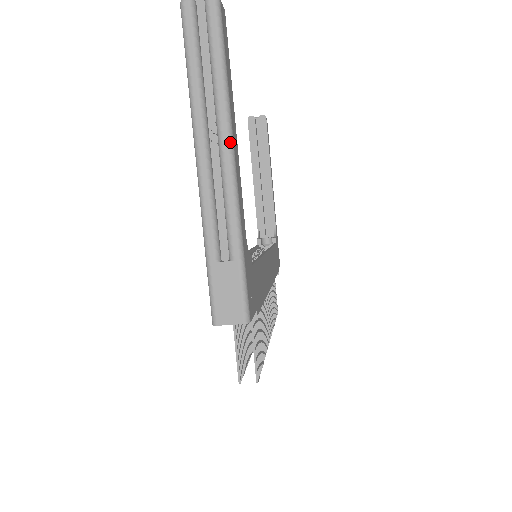
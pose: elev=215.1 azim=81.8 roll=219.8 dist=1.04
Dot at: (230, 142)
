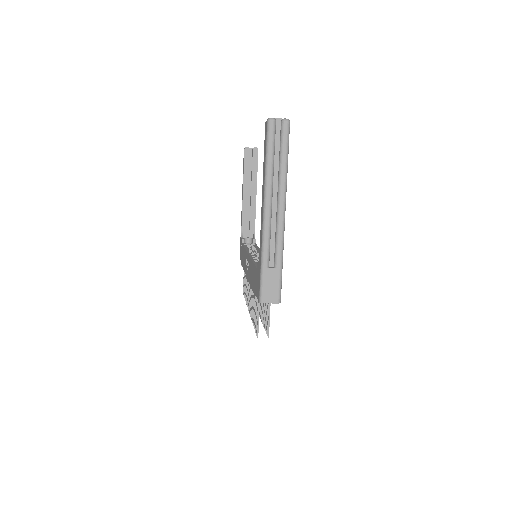
Dot at: (285, 203)
